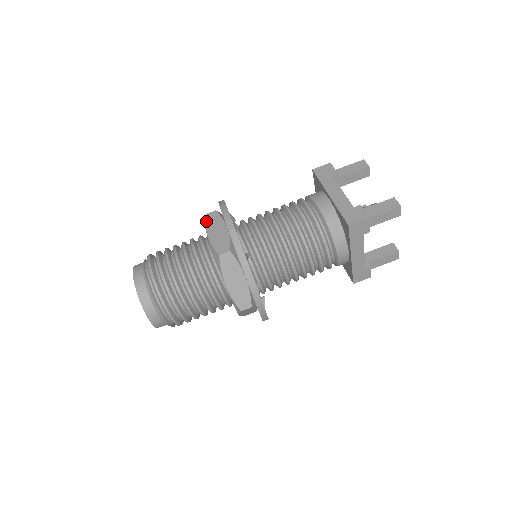
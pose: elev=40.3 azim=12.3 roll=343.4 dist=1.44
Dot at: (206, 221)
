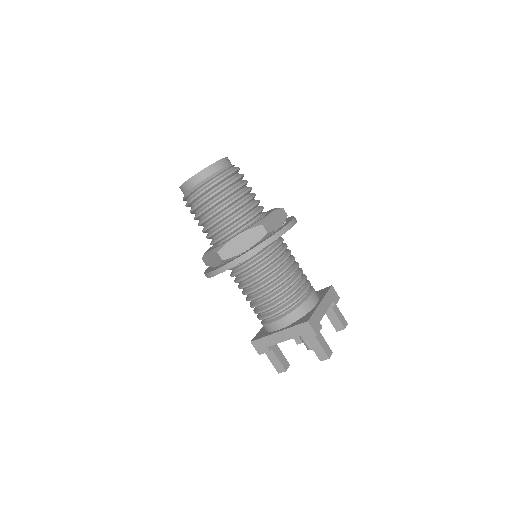
Dot at: (279, 209)
